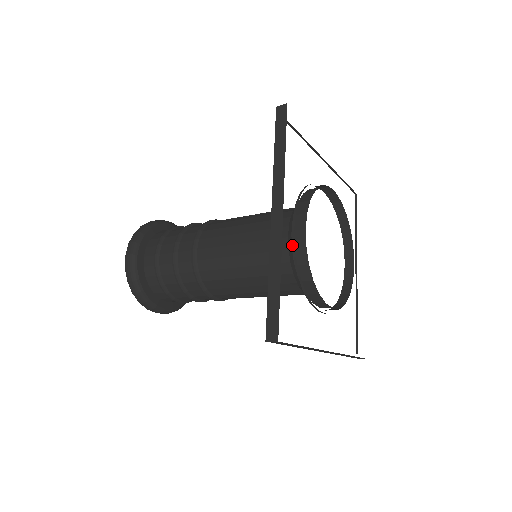
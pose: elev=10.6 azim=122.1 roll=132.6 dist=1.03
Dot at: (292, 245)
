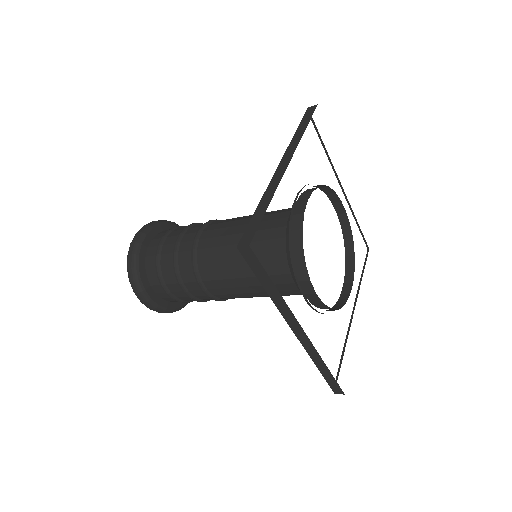
Dot at: (291, 210)
